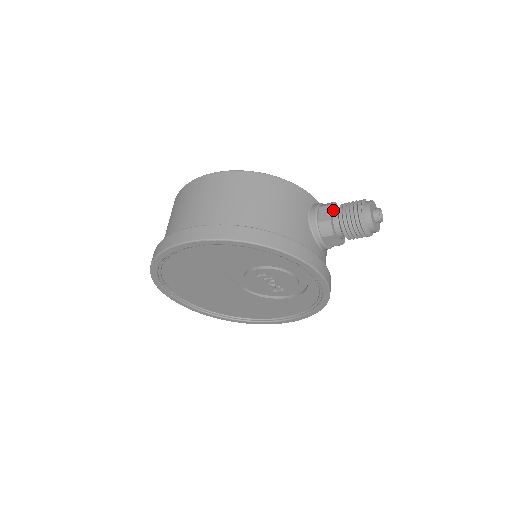
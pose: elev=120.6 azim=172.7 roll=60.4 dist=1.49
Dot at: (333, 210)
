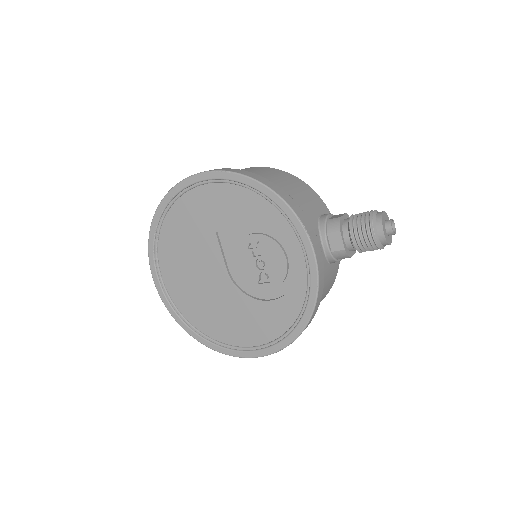
Dot at: occluded
